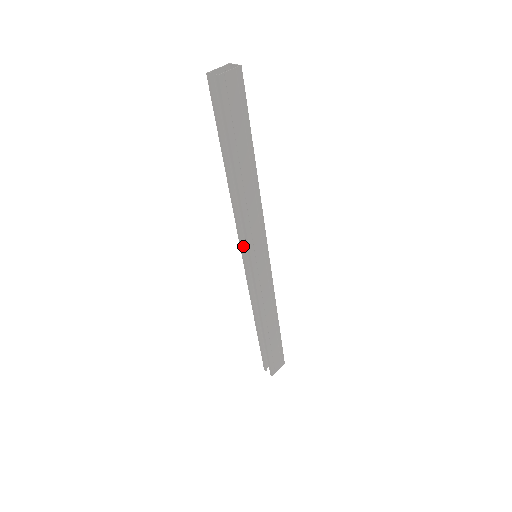
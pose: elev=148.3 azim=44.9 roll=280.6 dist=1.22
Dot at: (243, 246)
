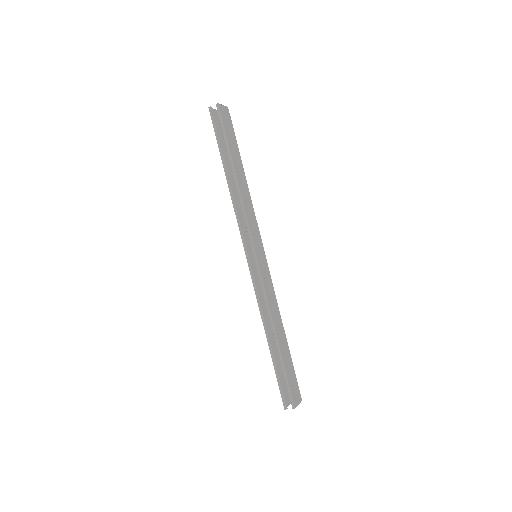
Dot at: (245, 243)
